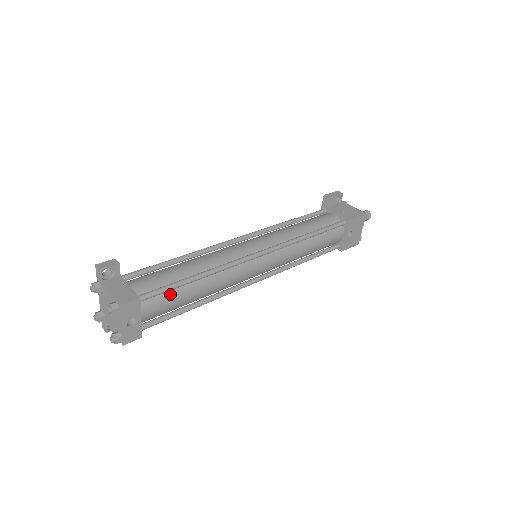
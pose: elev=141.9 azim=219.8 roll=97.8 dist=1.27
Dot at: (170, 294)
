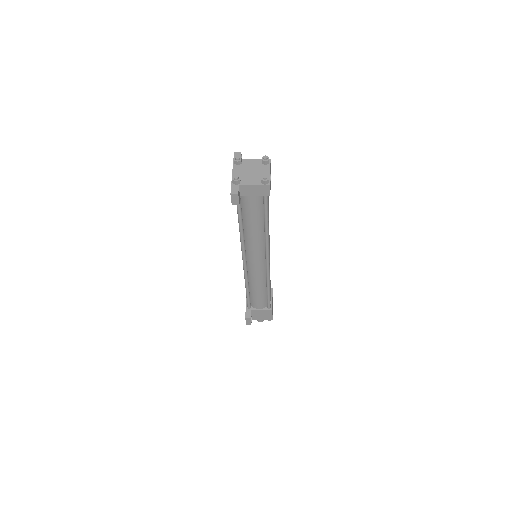
Dot at: occluded
